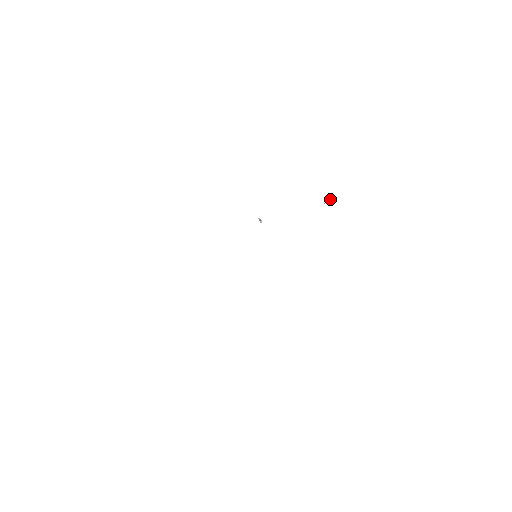
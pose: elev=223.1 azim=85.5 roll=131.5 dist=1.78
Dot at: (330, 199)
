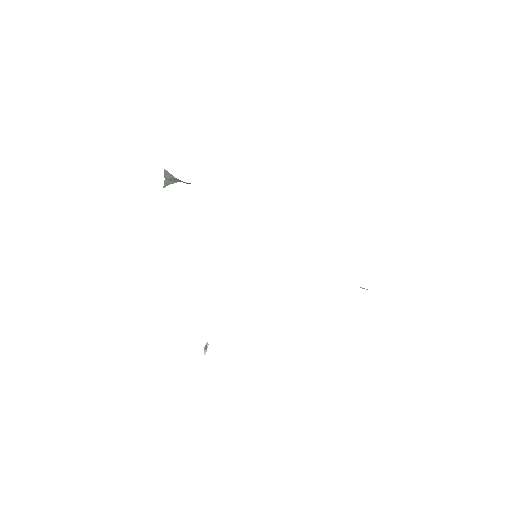
Dot at: occluded
